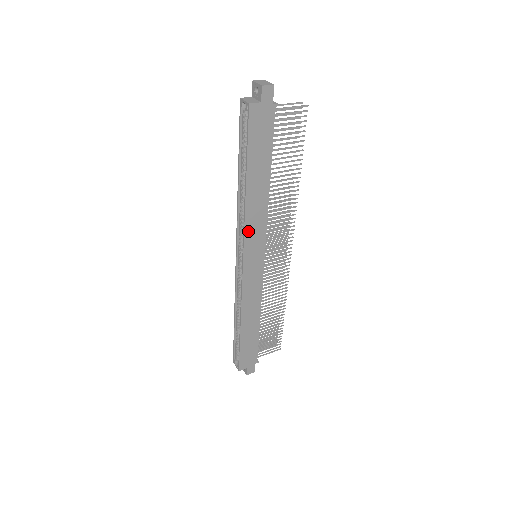
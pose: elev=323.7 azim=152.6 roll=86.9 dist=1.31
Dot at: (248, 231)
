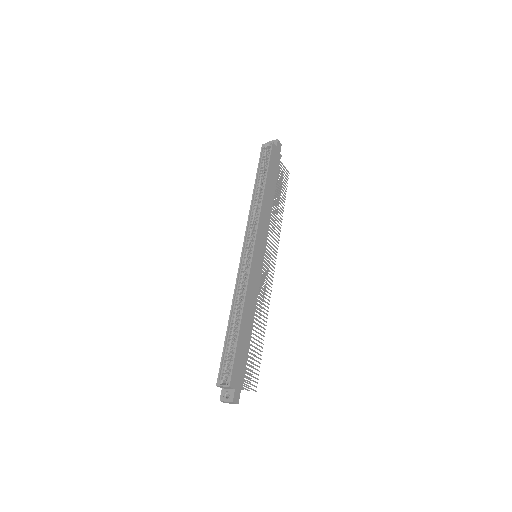
Dot at: (260, 222)
